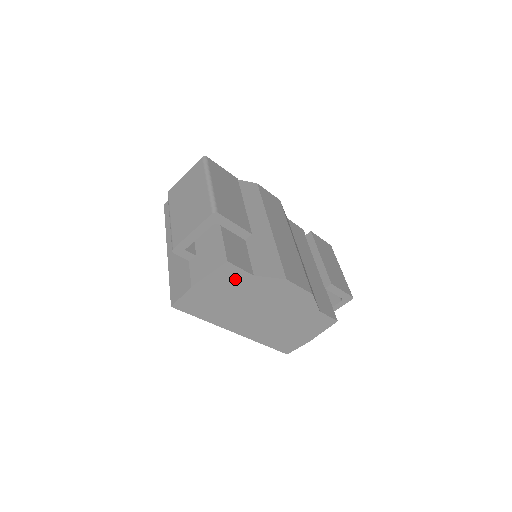
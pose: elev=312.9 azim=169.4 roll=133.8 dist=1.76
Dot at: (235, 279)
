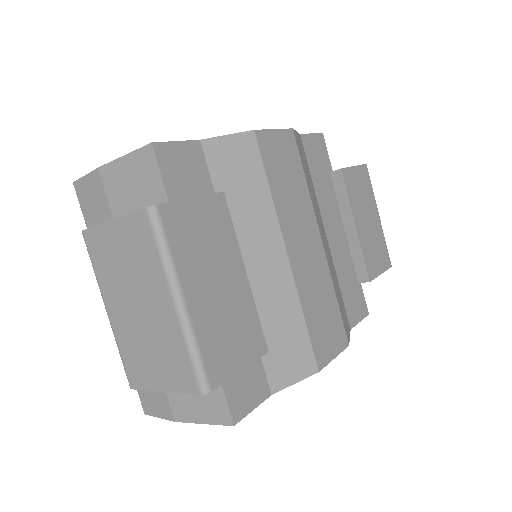
Dot at: occluded
